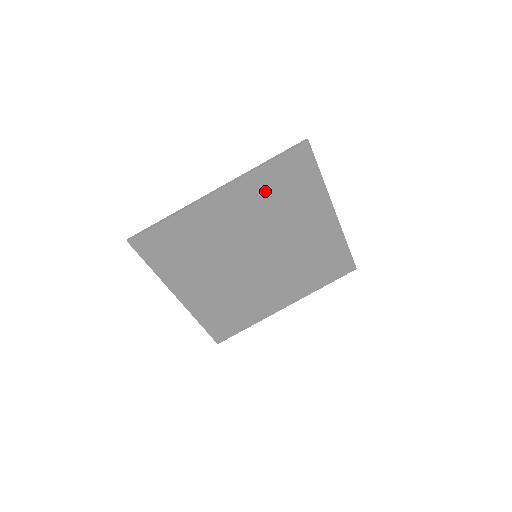
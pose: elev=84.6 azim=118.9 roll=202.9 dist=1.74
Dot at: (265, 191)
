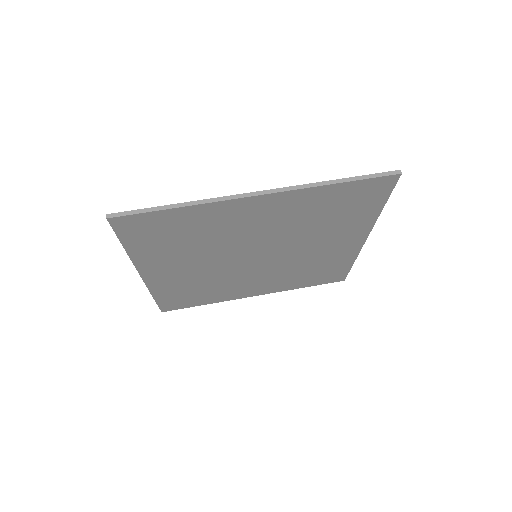
Dot at: (314, 207)
